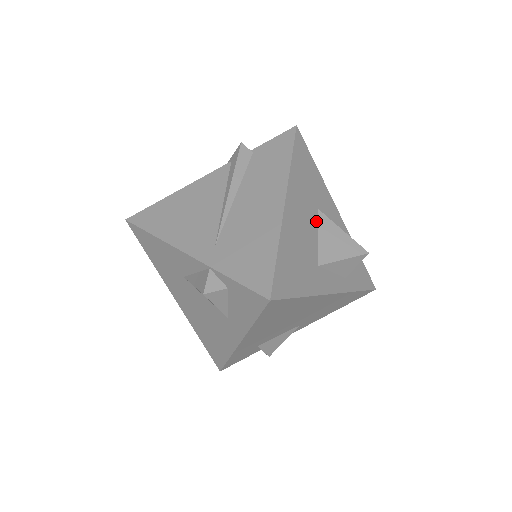
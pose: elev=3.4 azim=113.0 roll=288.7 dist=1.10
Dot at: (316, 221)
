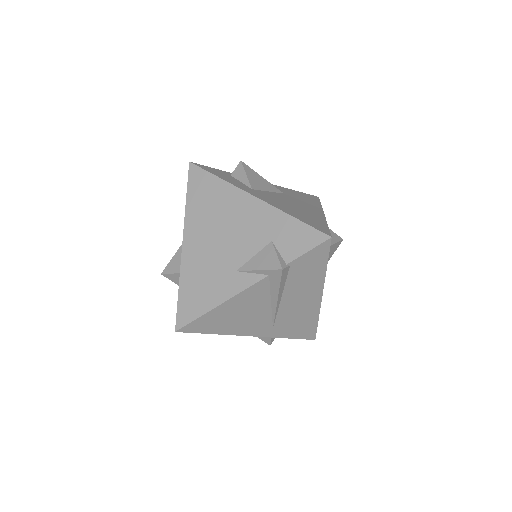
Dot at: occluded
